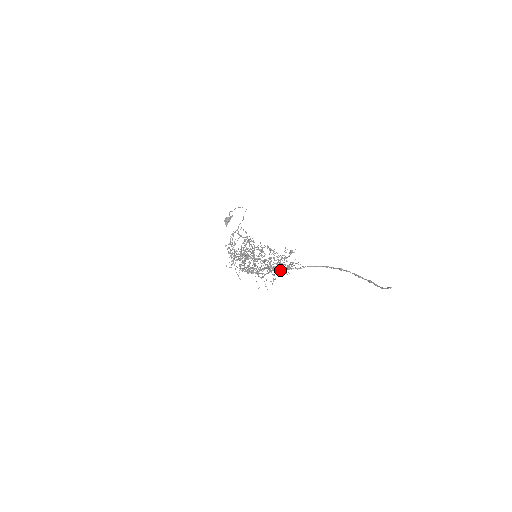
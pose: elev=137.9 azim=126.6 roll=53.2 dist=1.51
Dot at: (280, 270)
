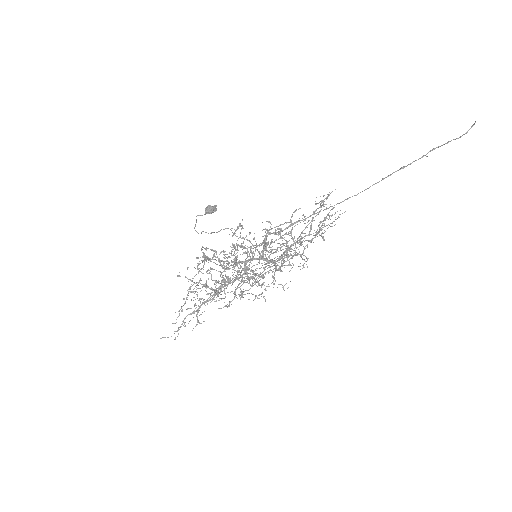
Dot at: occluded
